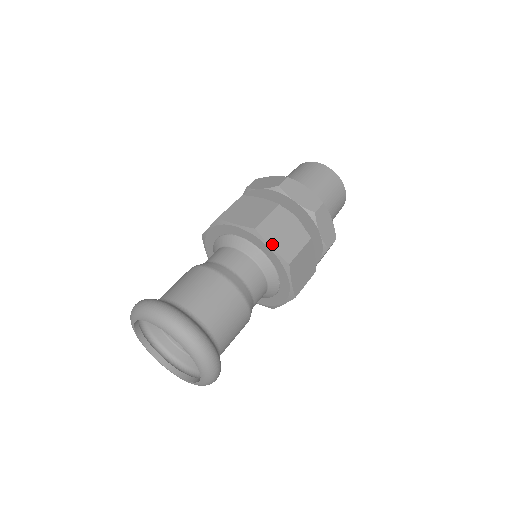
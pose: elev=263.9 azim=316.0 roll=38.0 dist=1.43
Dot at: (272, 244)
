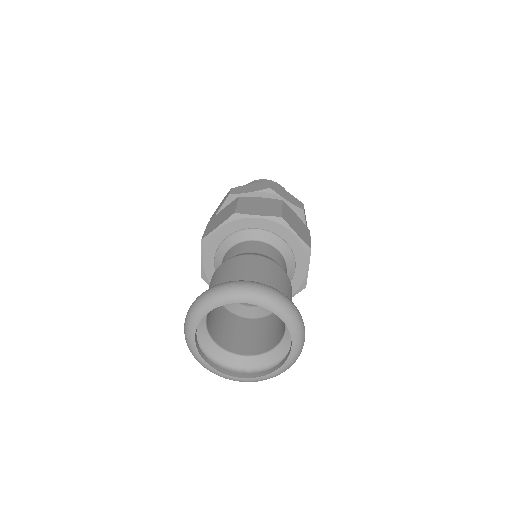
Dot at: (256, 214)
